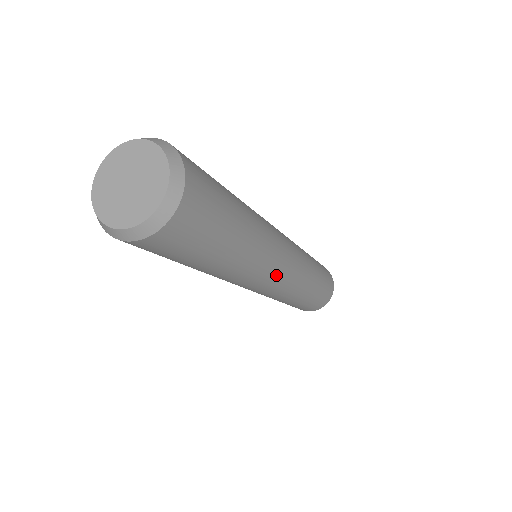
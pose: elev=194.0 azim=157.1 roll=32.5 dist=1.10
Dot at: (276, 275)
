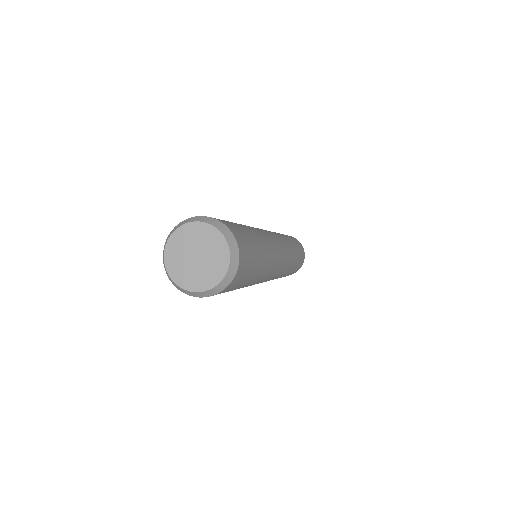
Dot at: (269, 279)
